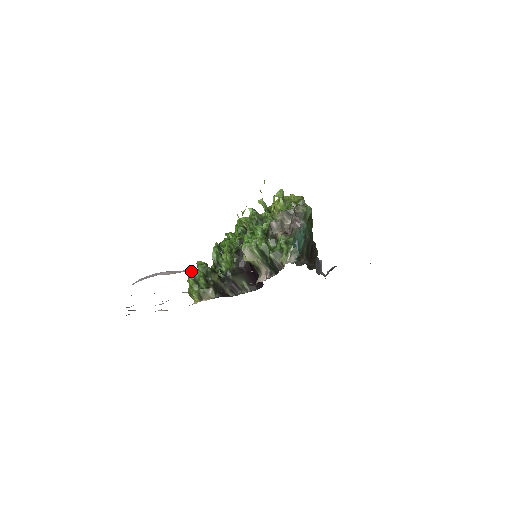
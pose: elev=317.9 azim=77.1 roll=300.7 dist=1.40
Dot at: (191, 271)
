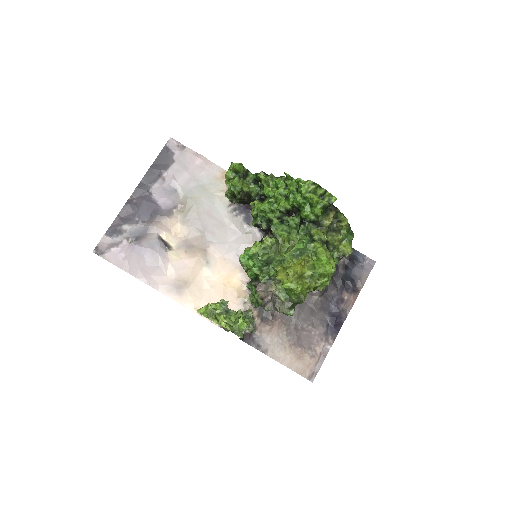
Dot at: (233, 169)
